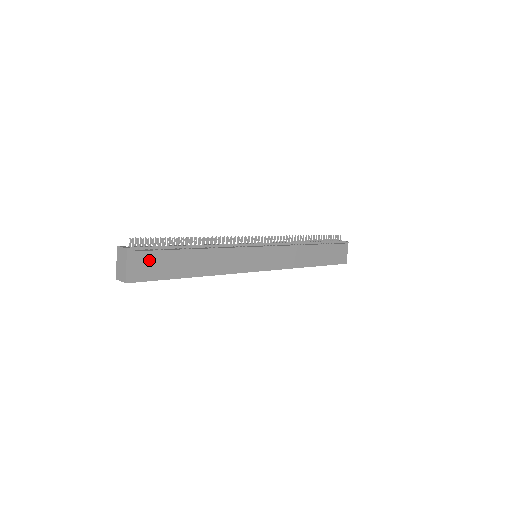
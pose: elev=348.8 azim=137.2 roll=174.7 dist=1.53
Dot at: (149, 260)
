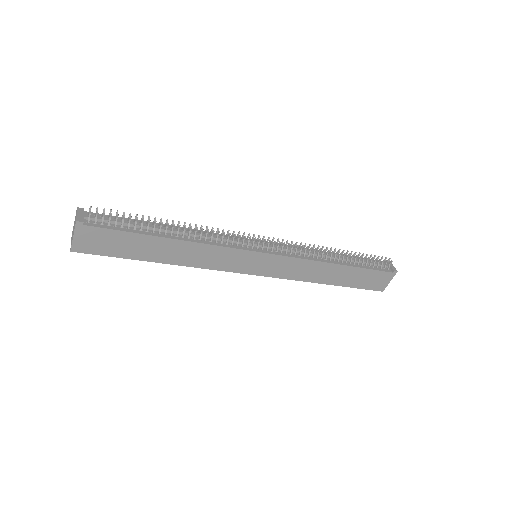
Dot at: (103, 237)
